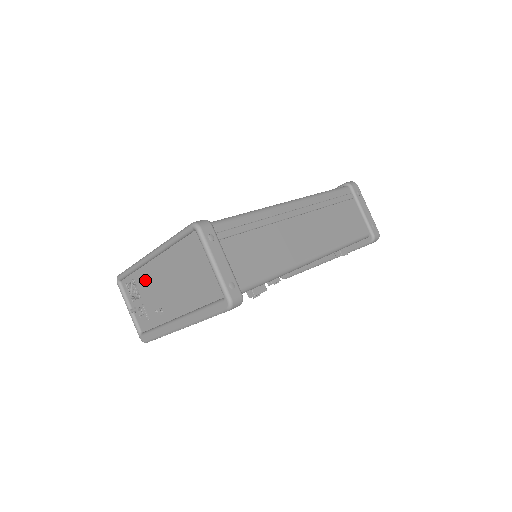
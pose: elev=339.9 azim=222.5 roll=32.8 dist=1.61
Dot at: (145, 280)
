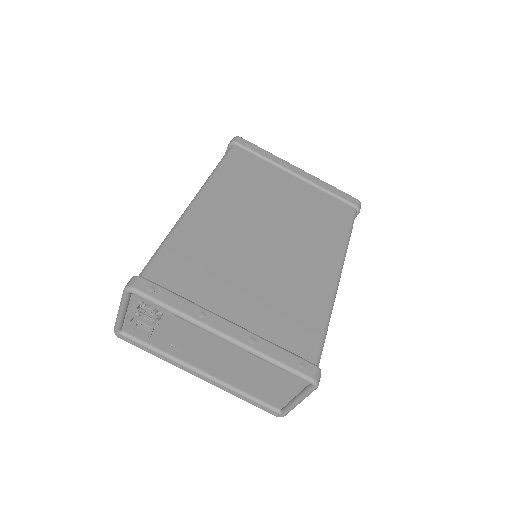
Dot at: (184, 328)
